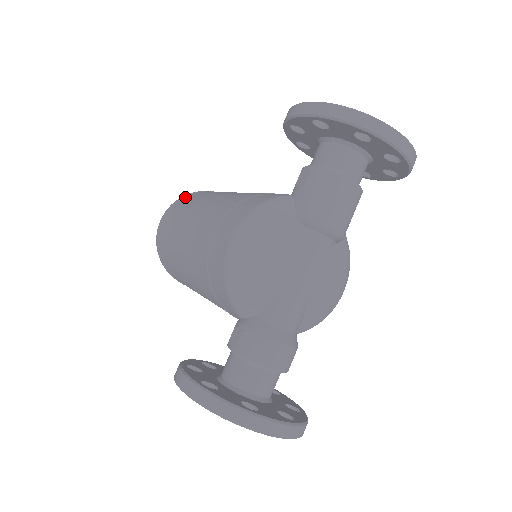
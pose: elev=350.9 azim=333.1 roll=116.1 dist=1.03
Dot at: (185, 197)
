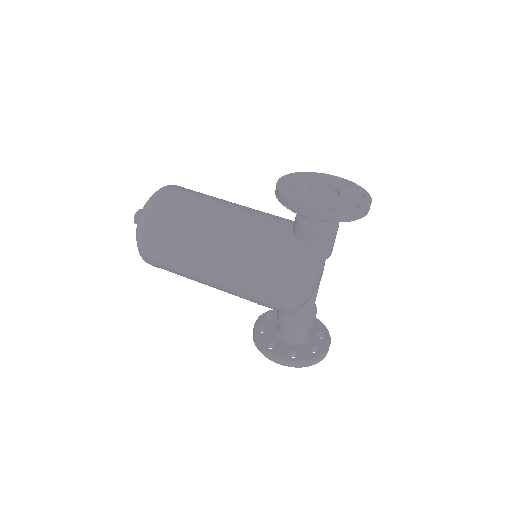
Dot at: (155, 220)
